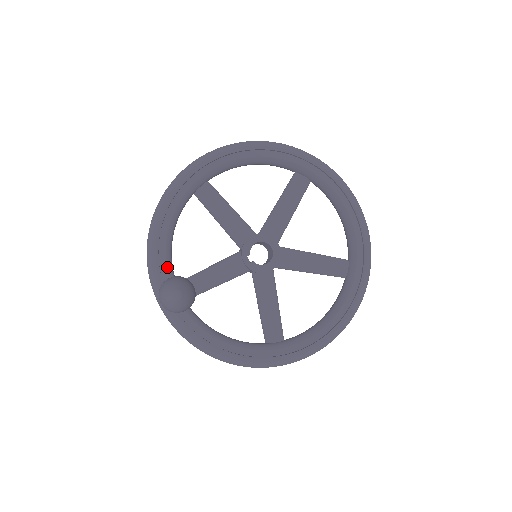
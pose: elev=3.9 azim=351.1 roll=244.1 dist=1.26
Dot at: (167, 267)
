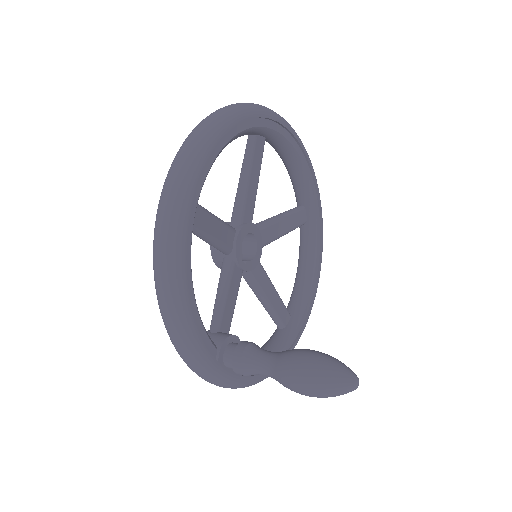
Dot at: (209, 339)
